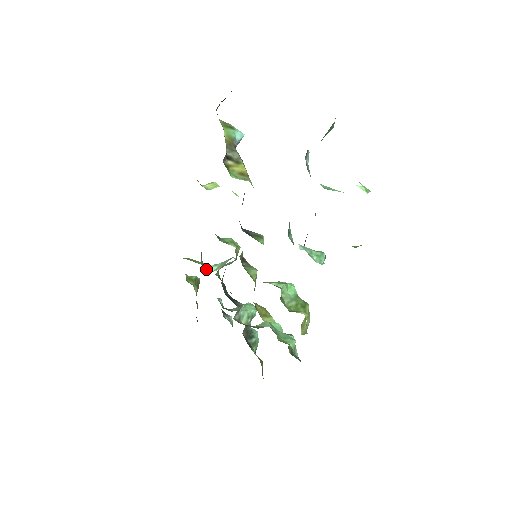
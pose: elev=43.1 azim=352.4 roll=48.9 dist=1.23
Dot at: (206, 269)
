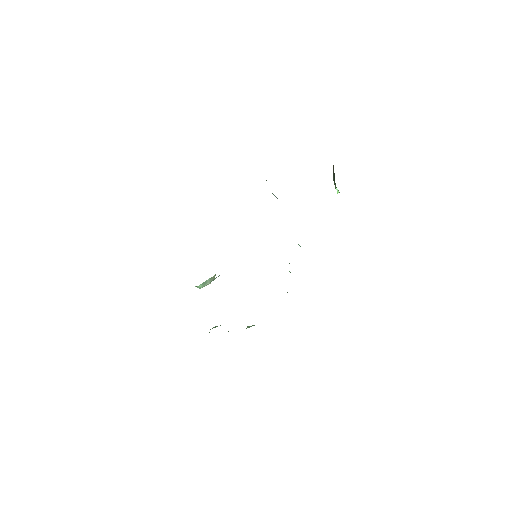
Dot at: occluded
